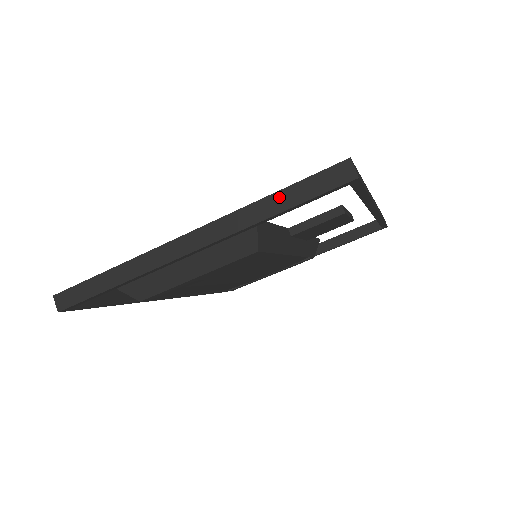
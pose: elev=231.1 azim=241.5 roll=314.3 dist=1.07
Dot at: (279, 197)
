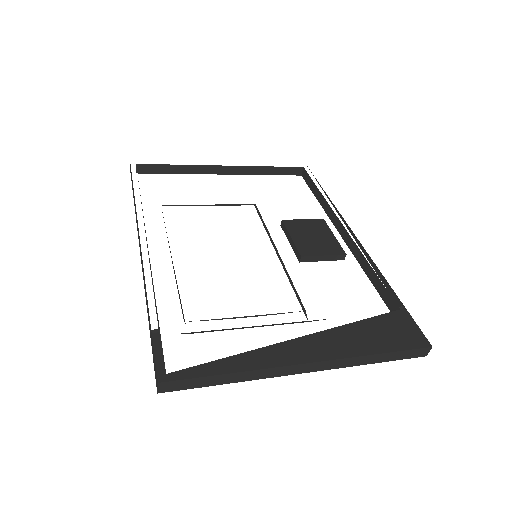
Dot at: (384, 356)
